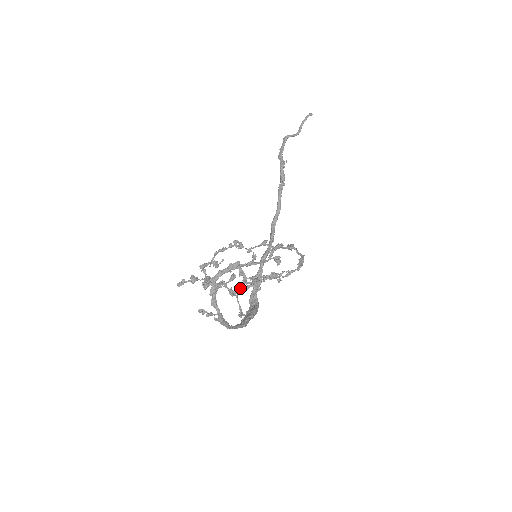
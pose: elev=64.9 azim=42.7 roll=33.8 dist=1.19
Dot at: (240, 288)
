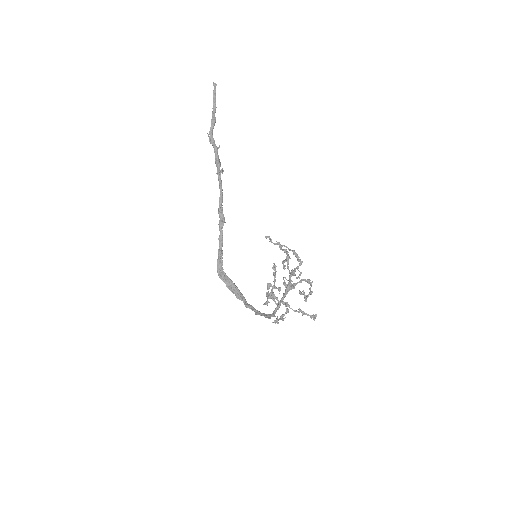
Dot at: occluded
